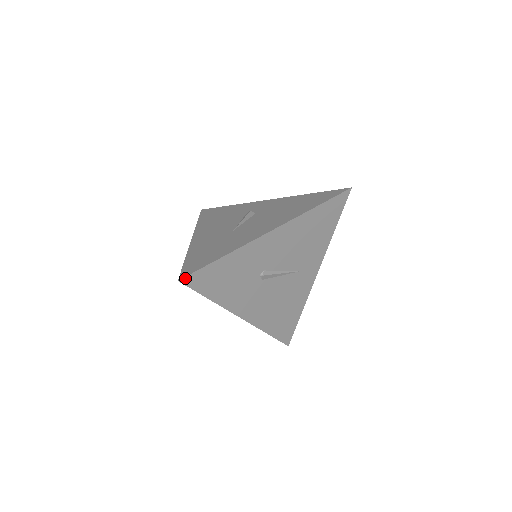
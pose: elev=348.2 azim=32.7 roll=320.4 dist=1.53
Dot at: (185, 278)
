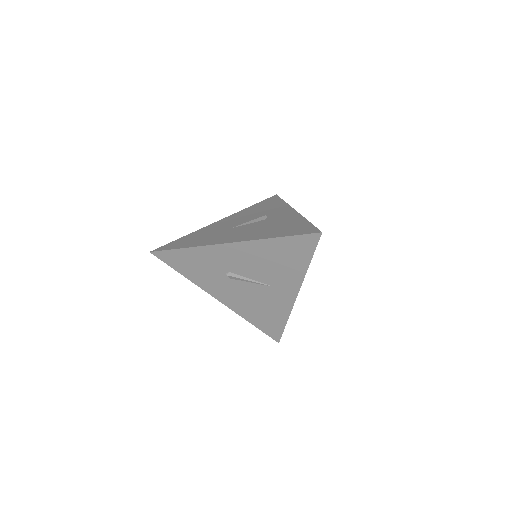
Dot at: (155, 252)
